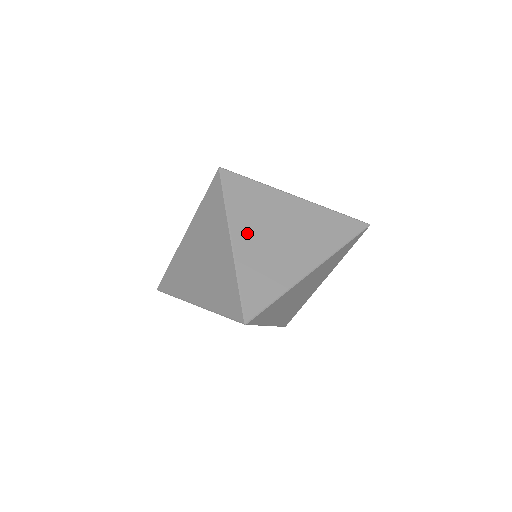
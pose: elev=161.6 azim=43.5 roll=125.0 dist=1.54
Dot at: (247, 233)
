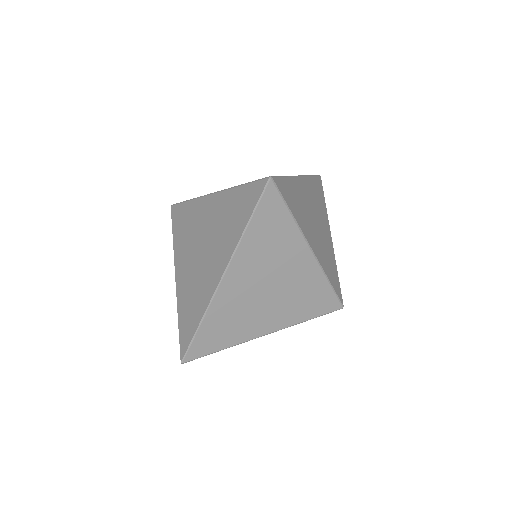
Dot at: (183, 265)
